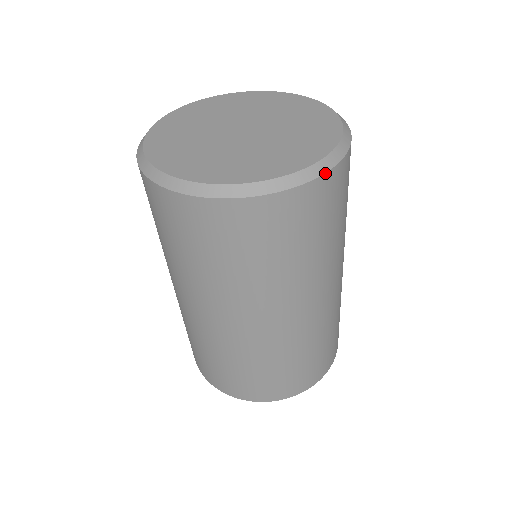
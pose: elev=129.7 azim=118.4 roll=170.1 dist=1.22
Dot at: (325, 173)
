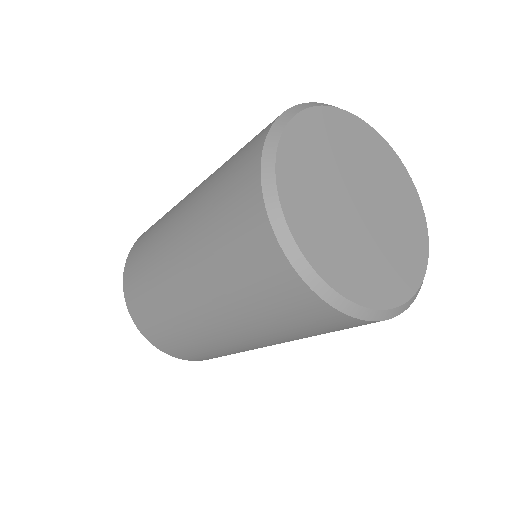
Dot at: occluded
